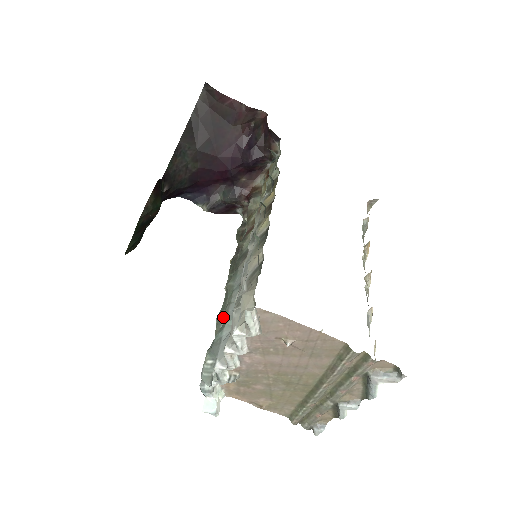
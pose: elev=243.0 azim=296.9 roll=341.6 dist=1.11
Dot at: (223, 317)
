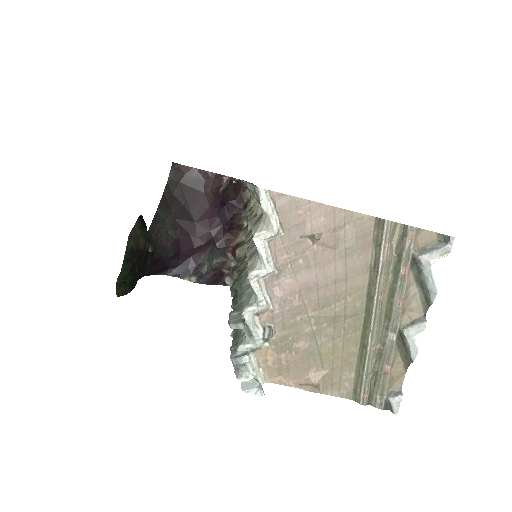
Dot at: (238, 297)
